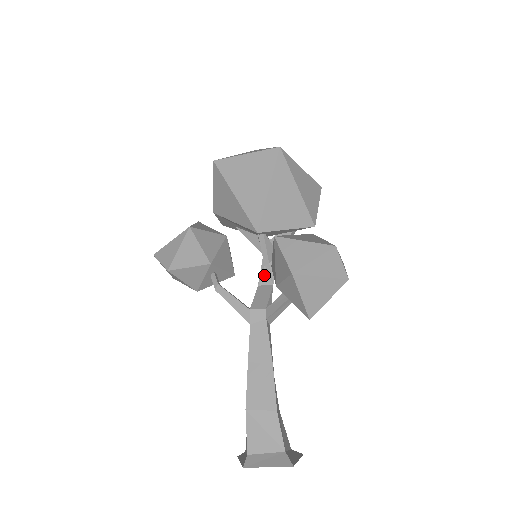
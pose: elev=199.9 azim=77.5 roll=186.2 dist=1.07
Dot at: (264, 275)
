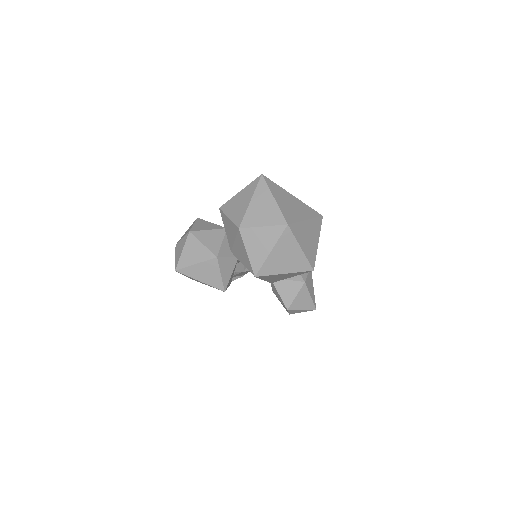
Dot at: occluded
